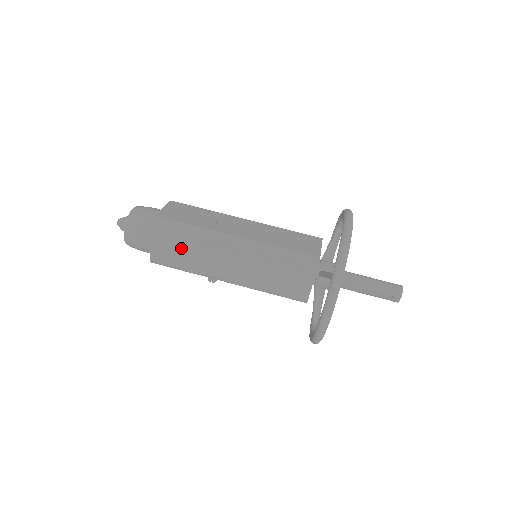
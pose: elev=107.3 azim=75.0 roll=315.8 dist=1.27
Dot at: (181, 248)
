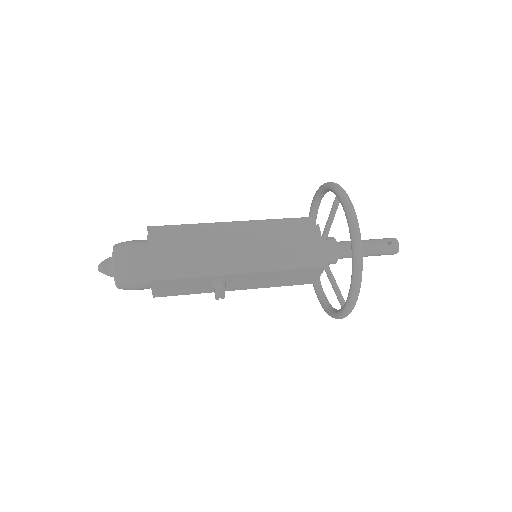
Dot at: (183, 246)
